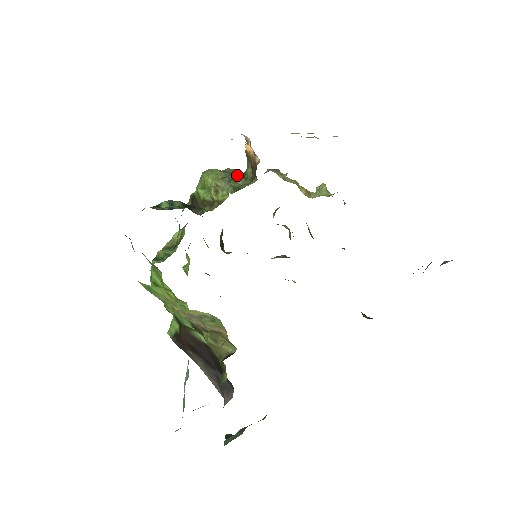
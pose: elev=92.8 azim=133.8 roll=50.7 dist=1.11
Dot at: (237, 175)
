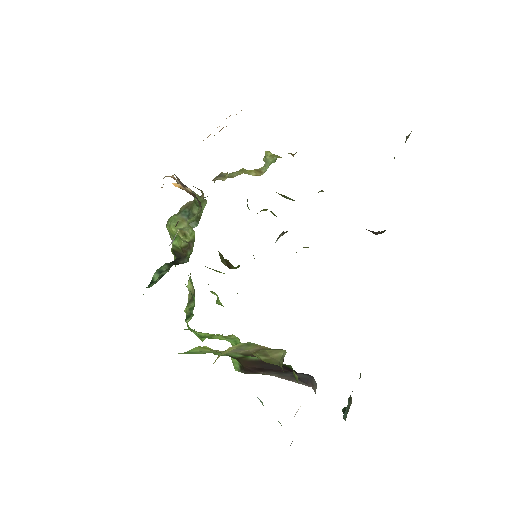
Dot at: (191, 208)
